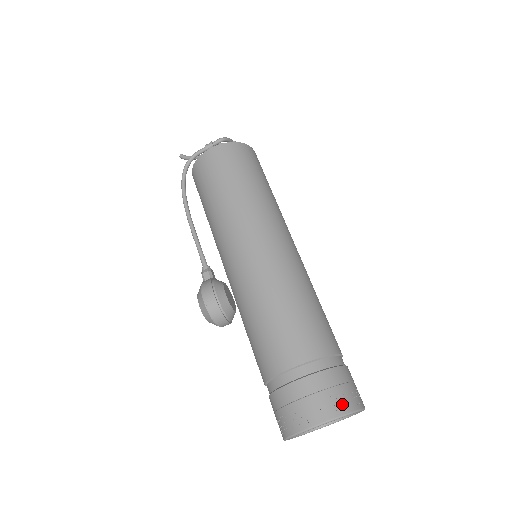
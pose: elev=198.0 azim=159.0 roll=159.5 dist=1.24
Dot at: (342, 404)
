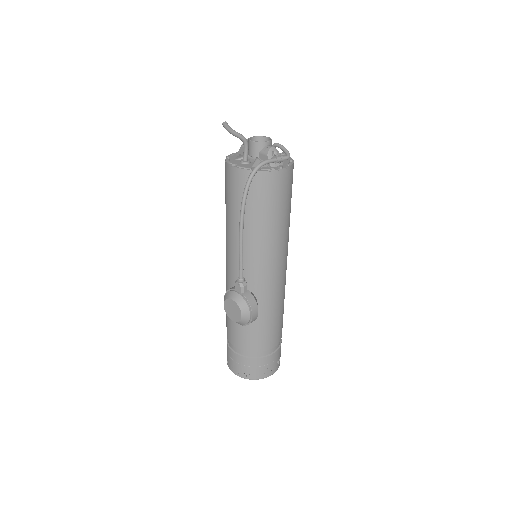
Dot at: occluded
